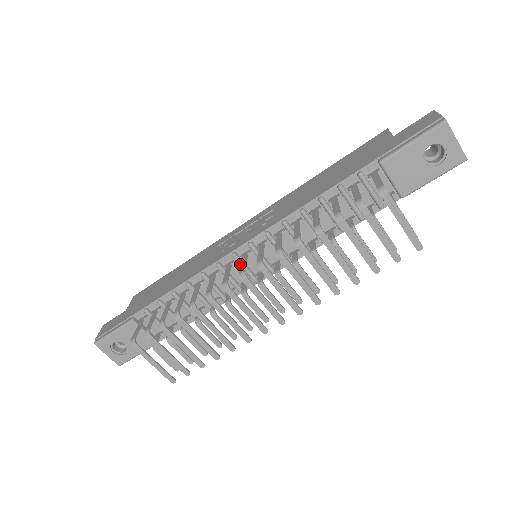
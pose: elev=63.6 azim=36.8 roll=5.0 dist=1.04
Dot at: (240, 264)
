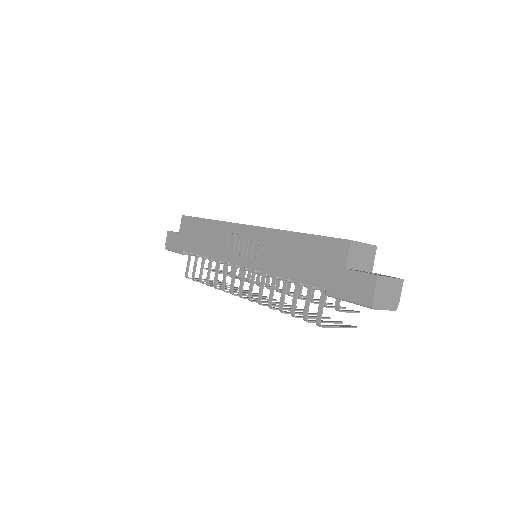
Dot at: occluded
